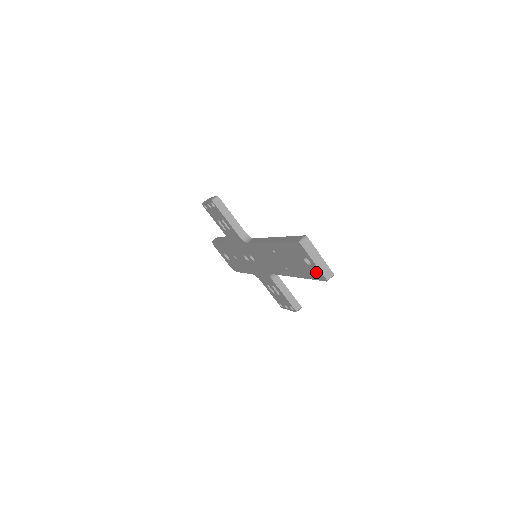
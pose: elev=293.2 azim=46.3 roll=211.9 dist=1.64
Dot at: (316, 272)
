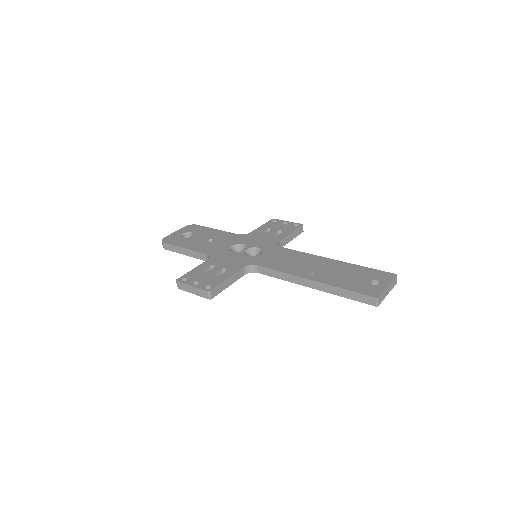
Dot at: occluded
